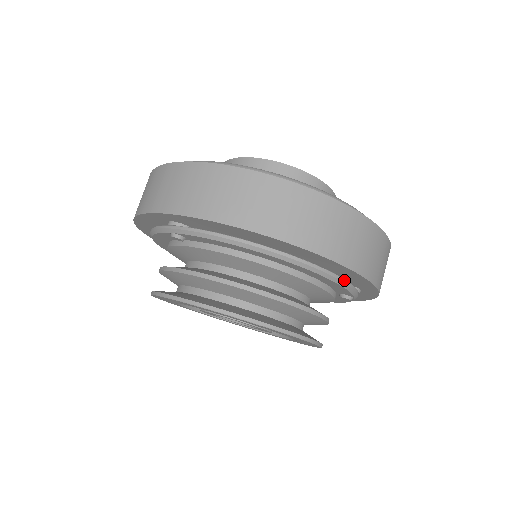
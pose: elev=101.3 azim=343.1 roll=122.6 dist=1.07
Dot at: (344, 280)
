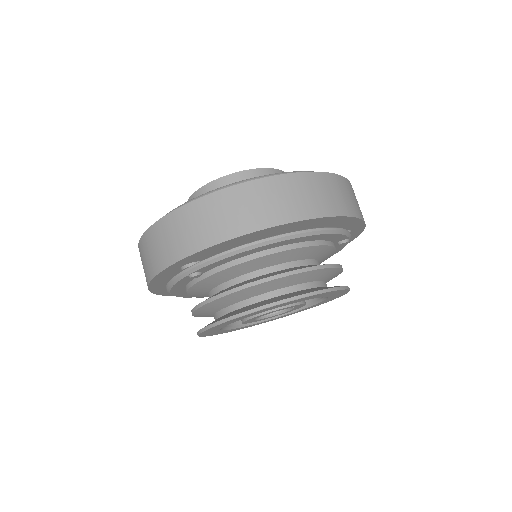
Dot at: (337, 228)
